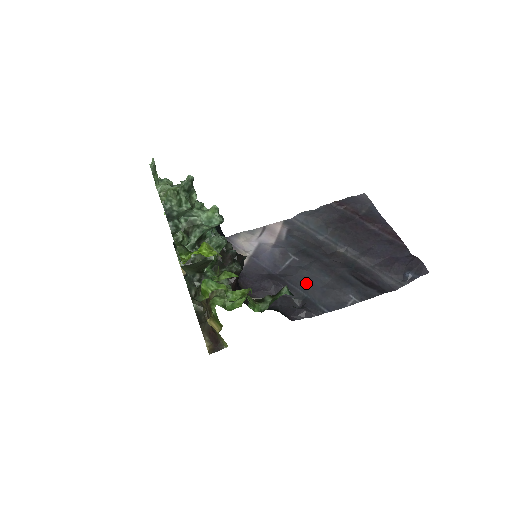
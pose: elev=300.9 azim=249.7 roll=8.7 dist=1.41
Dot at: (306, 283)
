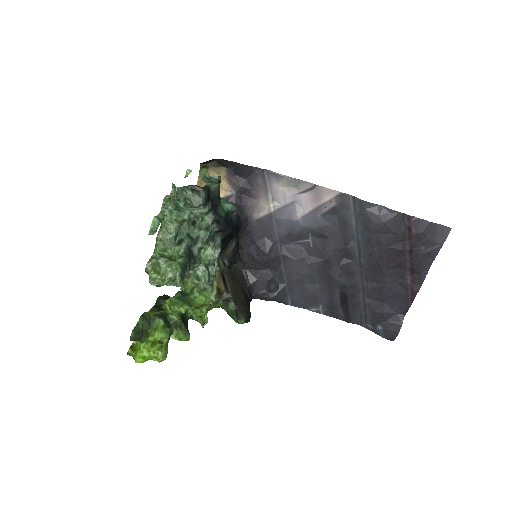
Dot at: (296, 274)
